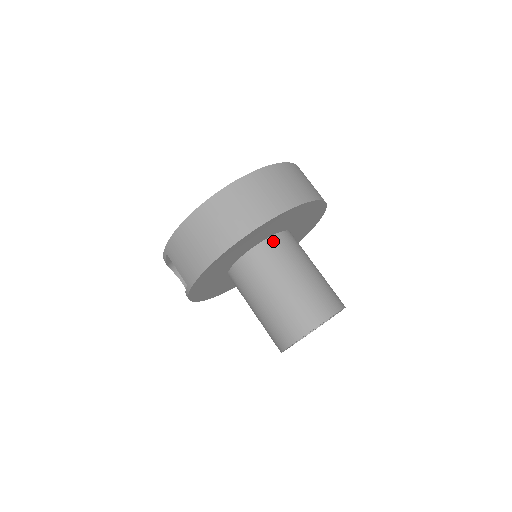
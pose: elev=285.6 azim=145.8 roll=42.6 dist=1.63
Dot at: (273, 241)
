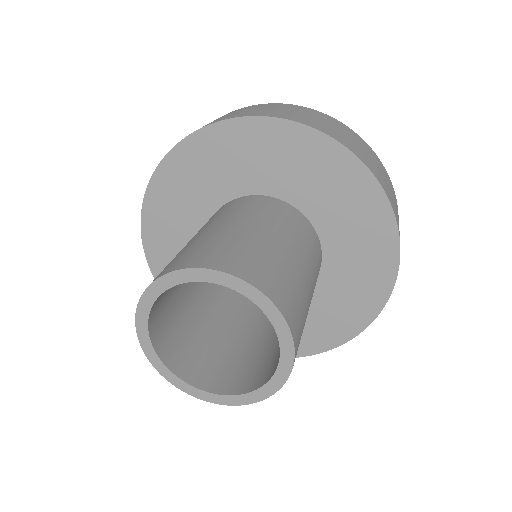
Dot at: (221, 208)
